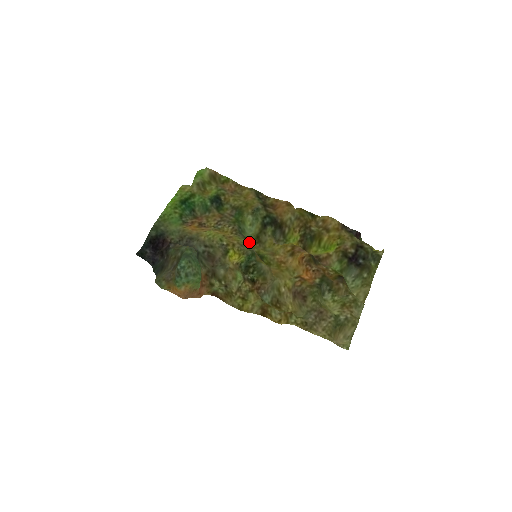
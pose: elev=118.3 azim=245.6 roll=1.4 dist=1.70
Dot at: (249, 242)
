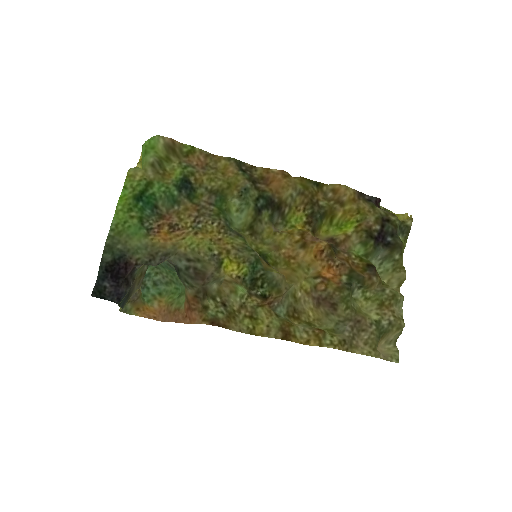
Dot at: (244, 240)
